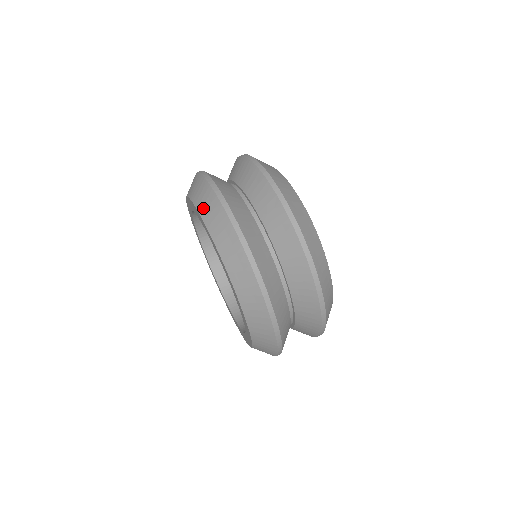
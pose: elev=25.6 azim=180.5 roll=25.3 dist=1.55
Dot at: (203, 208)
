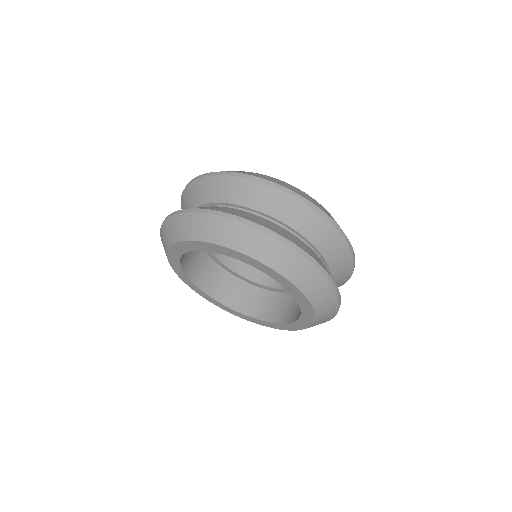
Dot at: (234, 242)
